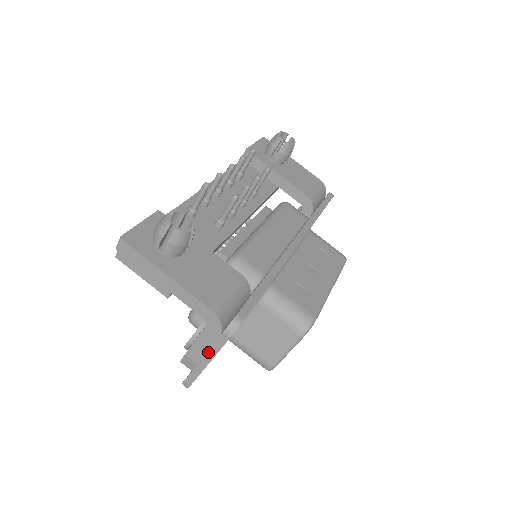
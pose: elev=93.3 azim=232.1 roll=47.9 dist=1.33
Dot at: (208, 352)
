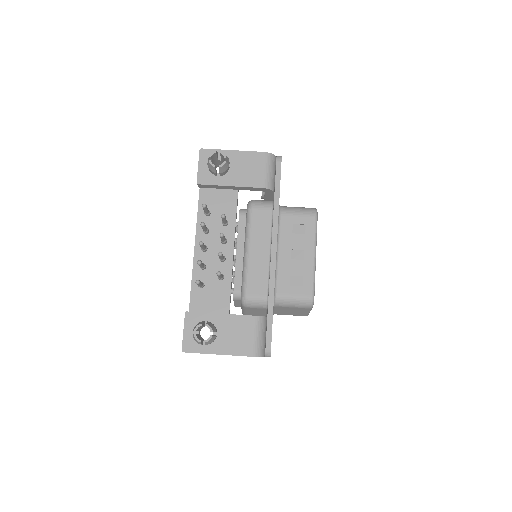
Dot at: occluded
